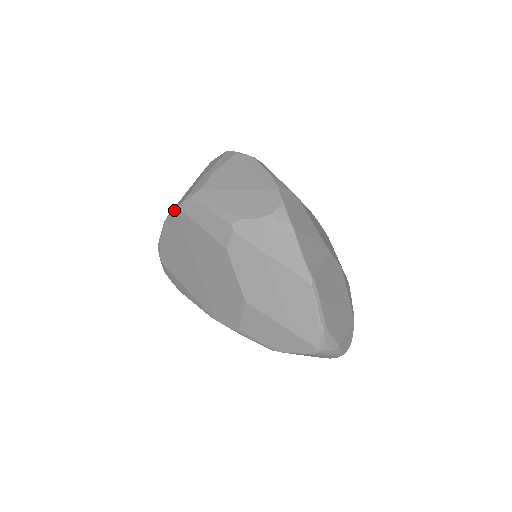
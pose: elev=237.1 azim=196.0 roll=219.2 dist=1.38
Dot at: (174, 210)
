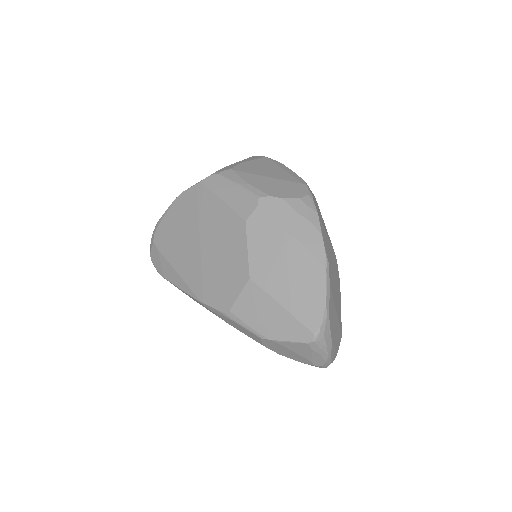
Dot at: (194, 185)
